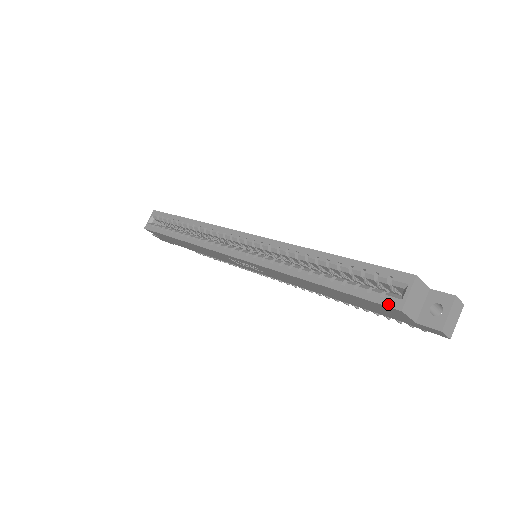
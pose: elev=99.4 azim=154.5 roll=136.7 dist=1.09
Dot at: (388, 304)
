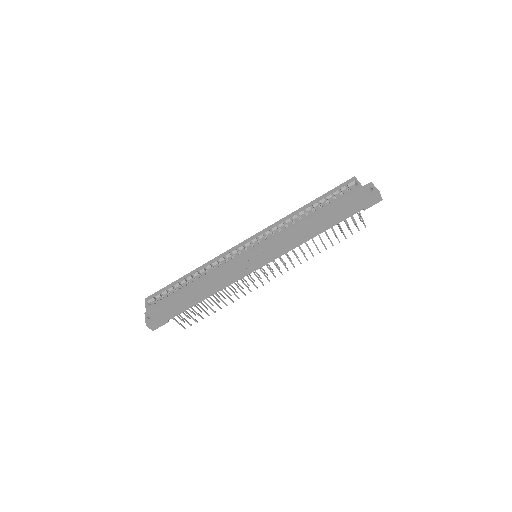
Dot at: (355, 189)
